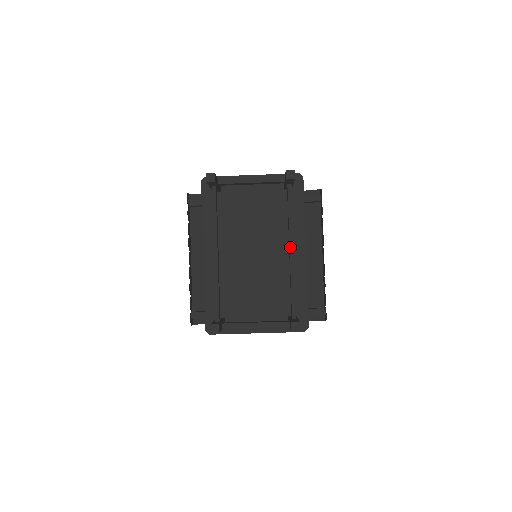
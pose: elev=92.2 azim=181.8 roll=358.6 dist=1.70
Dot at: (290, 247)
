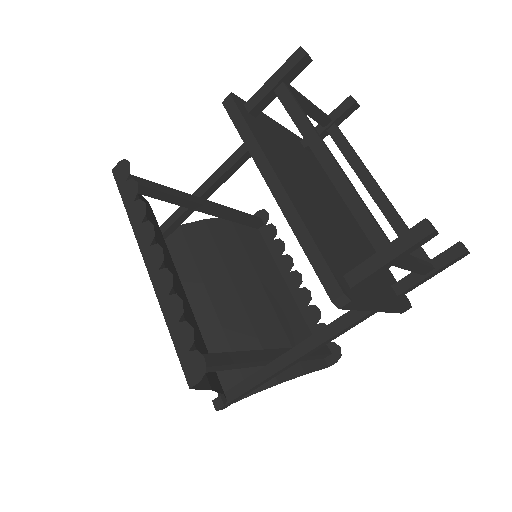
Dot at: (376, 182)
